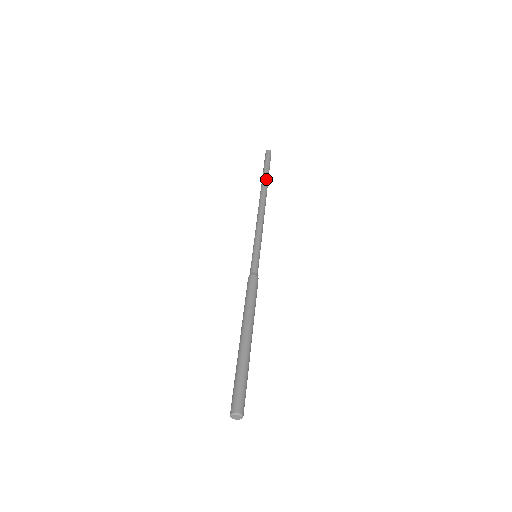
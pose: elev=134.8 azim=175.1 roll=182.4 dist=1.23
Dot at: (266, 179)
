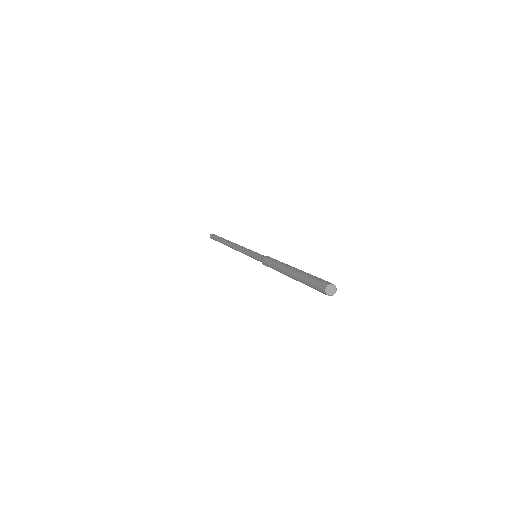
Dot at: (223, 239)
